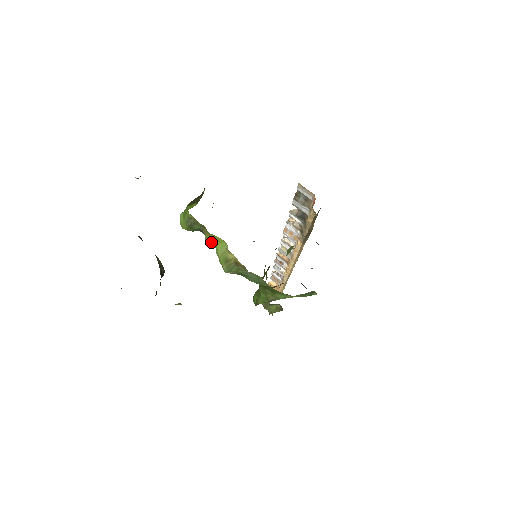
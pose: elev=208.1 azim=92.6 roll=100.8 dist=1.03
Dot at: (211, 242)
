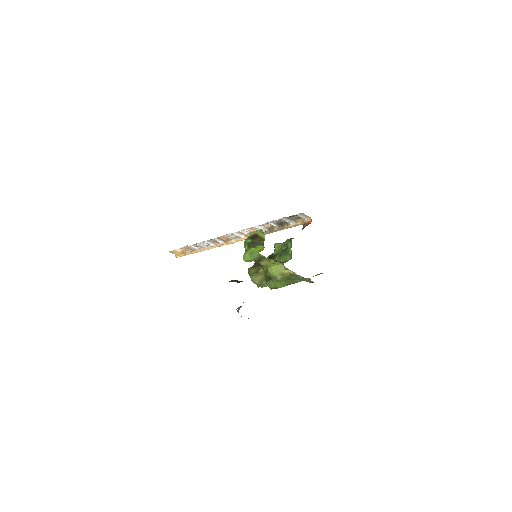
Dot at: (268, 265)
